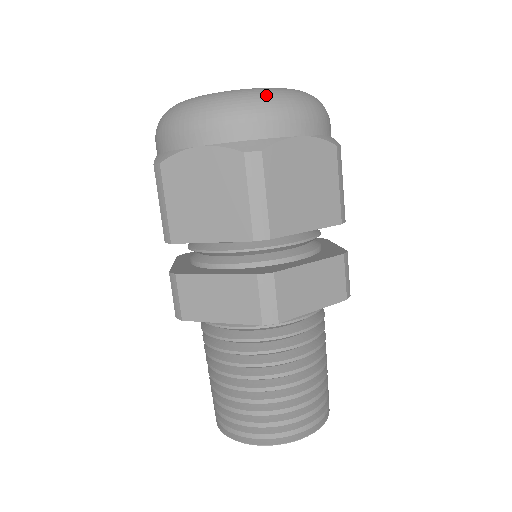
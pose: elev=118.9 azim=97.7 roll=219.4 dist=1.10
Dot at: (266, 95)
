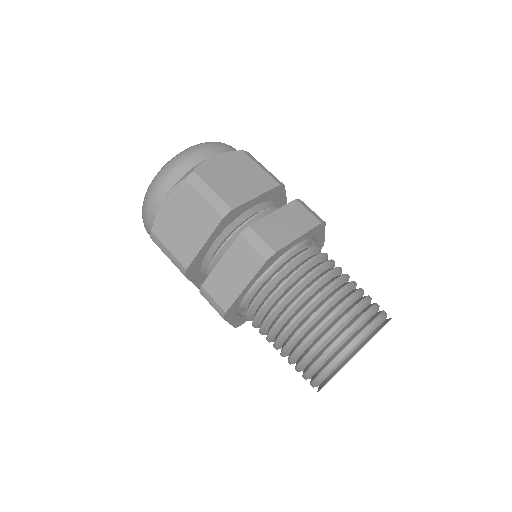
Dot at: (181, 152)
